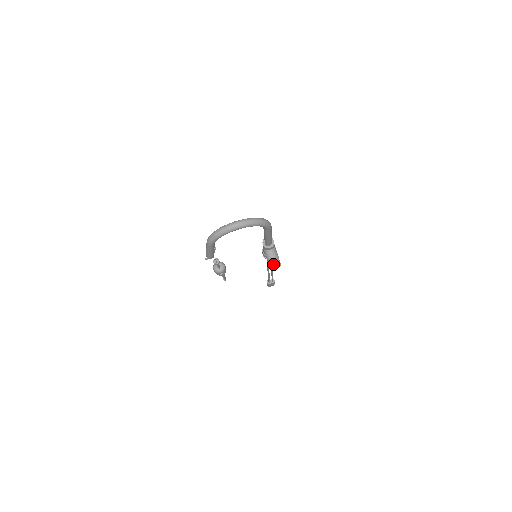
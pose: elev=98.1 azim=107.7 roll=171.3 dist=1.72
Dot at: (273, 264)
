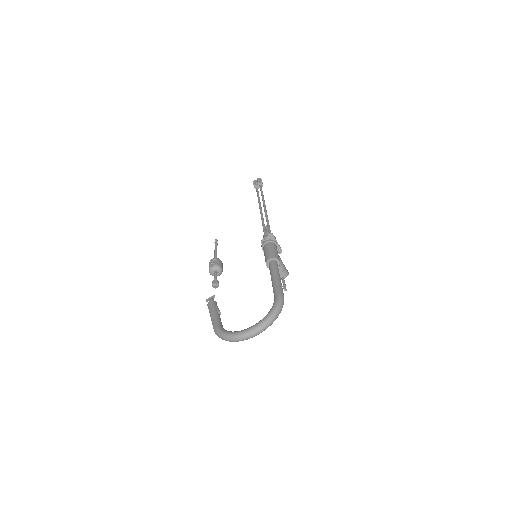
Dot at: occluded
